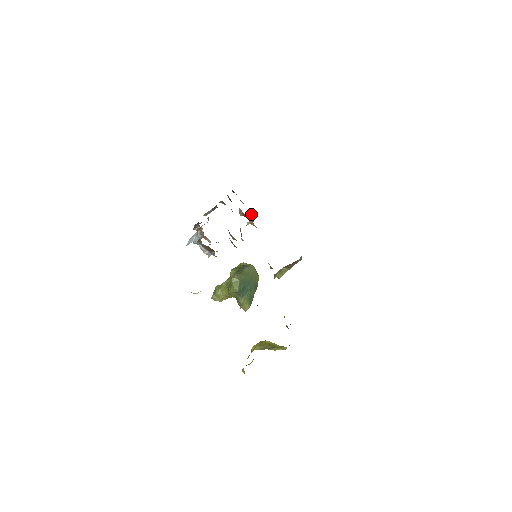
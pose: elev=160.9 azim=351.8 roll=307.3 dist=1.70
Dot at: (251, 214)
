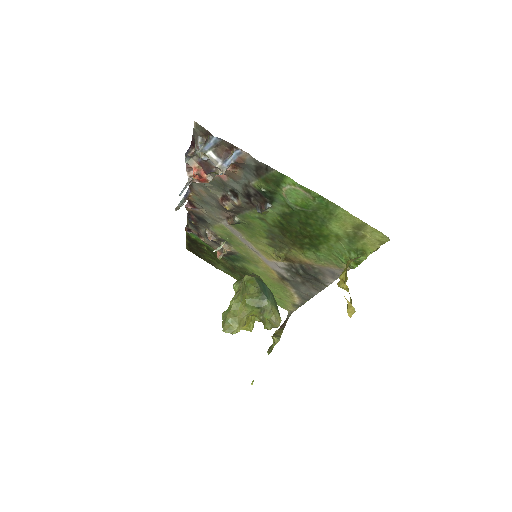
Dot at: occluded
